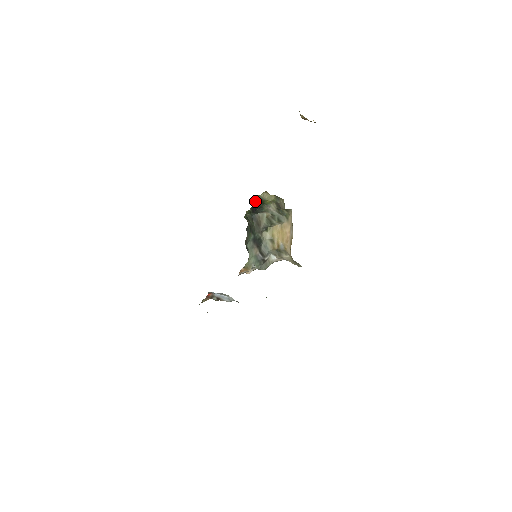
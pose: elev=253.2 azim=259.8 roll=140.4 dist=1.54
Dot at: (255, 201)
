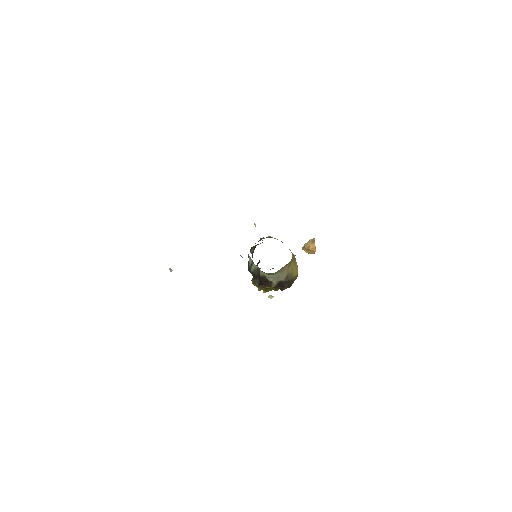
Dot at: occluded
